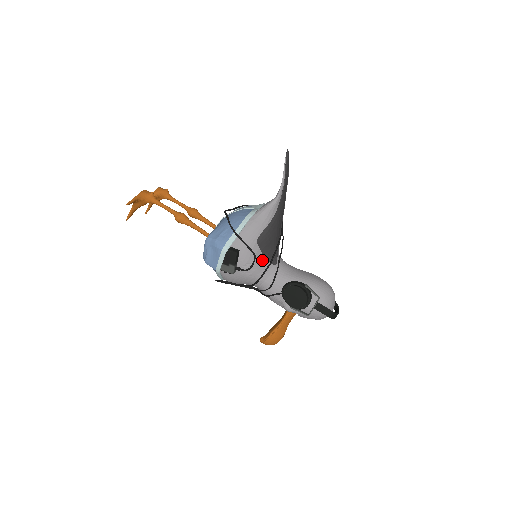
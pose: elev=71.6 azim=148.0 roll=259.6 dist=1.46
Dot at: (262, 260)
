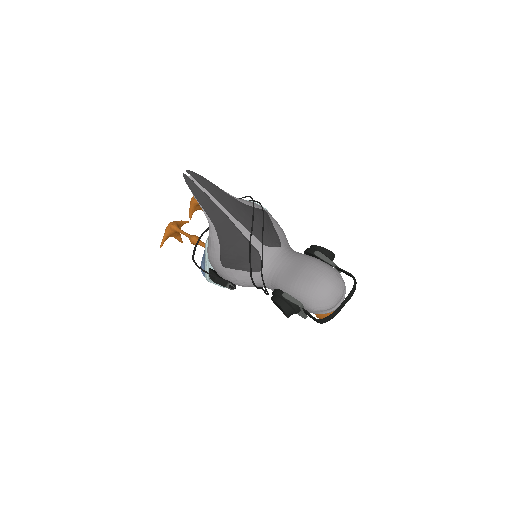
Dot at: (244, 274)
